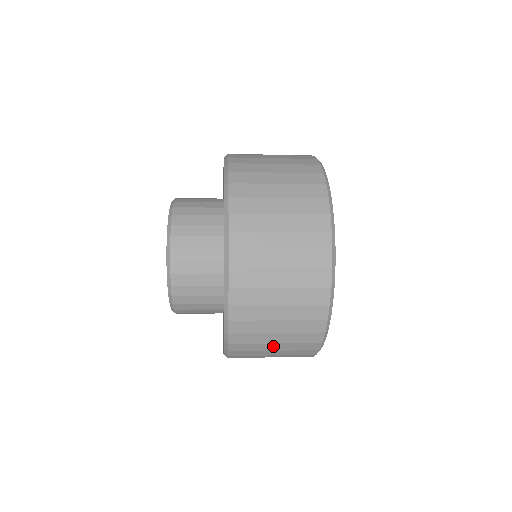
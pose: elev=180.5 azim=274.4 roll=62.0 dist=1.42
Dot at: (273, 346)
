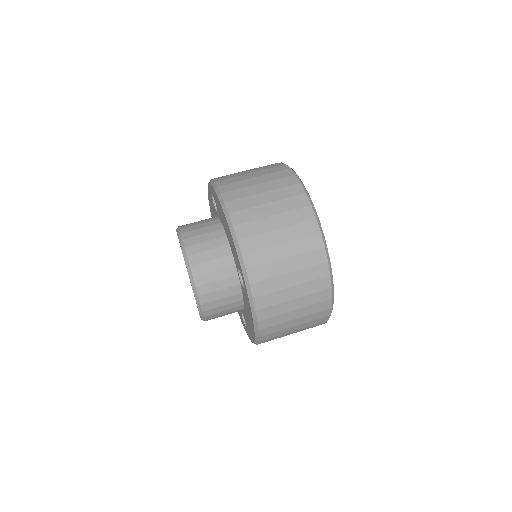
Dot at: occluded
